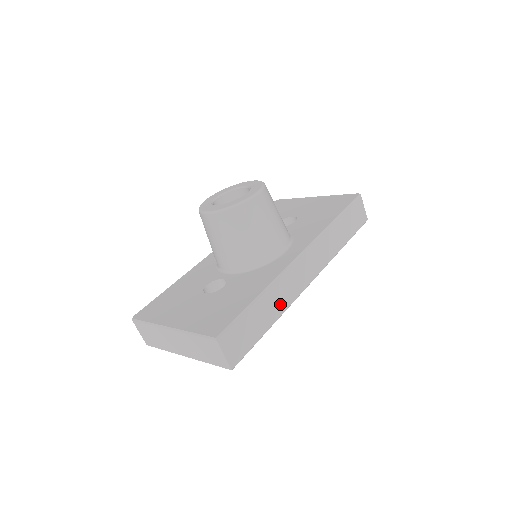
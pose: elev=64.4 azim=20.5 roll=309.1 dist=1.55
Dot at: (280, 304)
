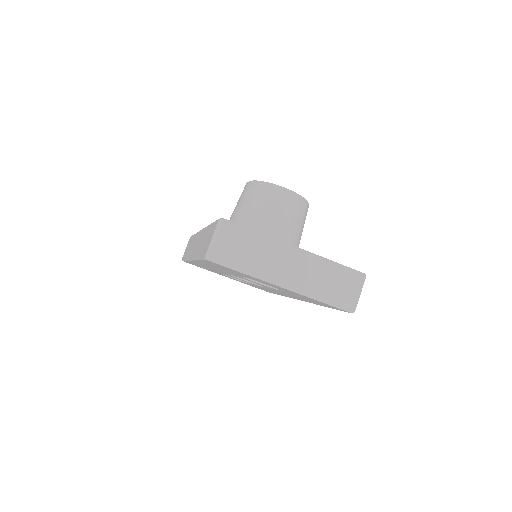
Dot at: occluded
